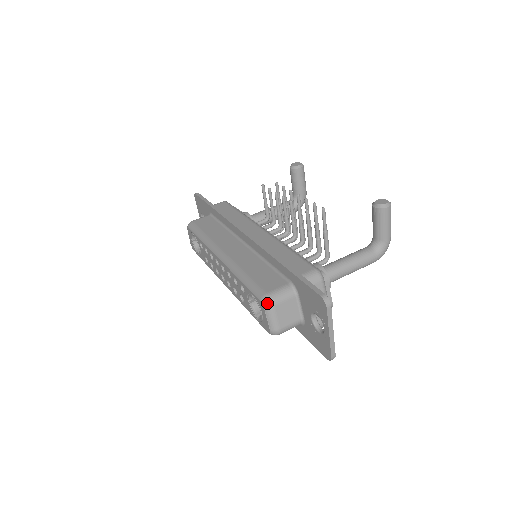
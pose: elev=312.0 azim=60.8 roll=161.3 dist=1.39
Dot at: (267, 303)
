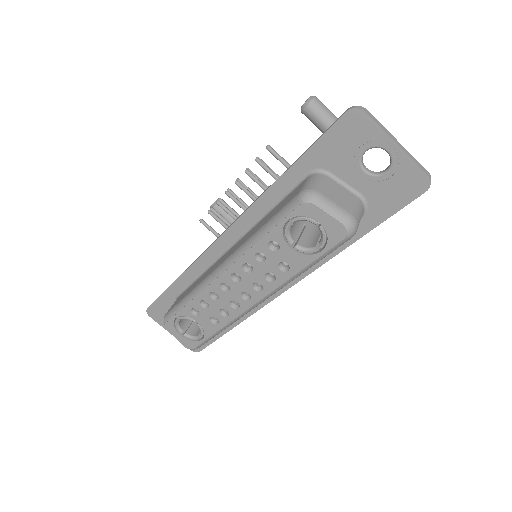
Dot at: (310, 195)
